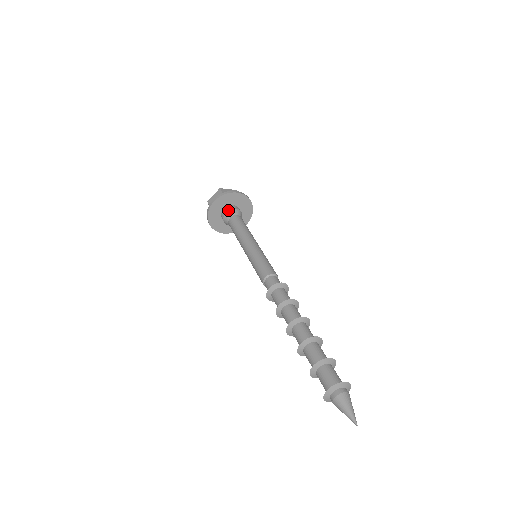
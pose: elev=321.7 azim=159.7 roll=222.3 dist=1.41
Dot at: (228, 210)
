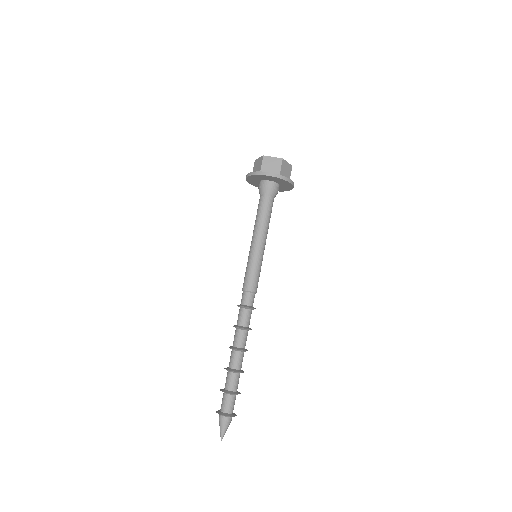
Dot at: (261, 187)
